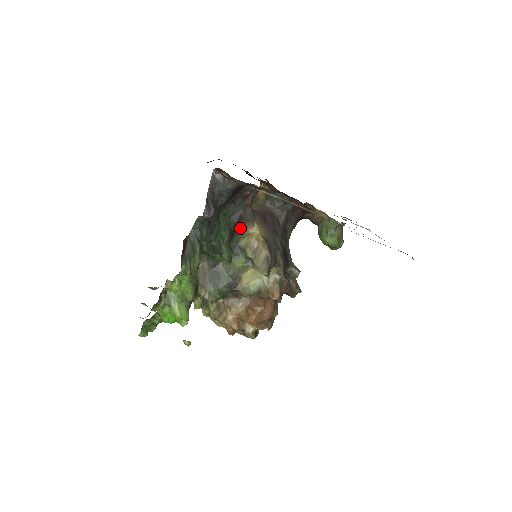
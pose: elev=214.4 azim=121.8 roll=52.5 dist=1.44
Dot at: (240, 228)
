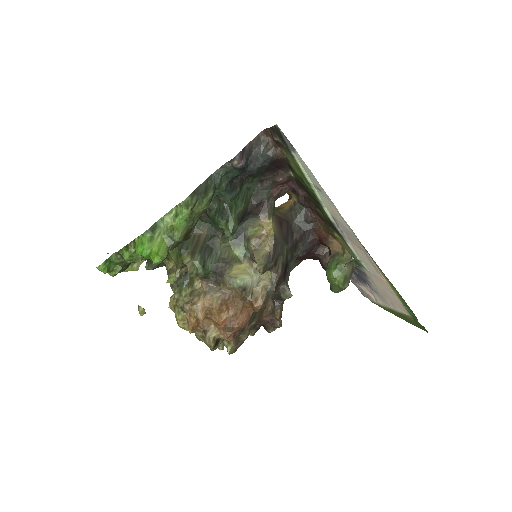
Dot at: (255, 215)
